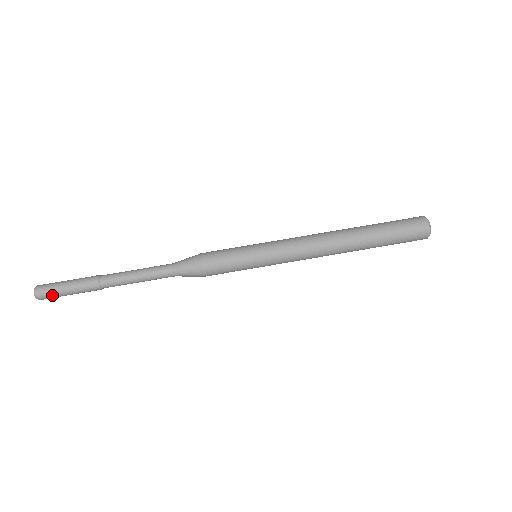
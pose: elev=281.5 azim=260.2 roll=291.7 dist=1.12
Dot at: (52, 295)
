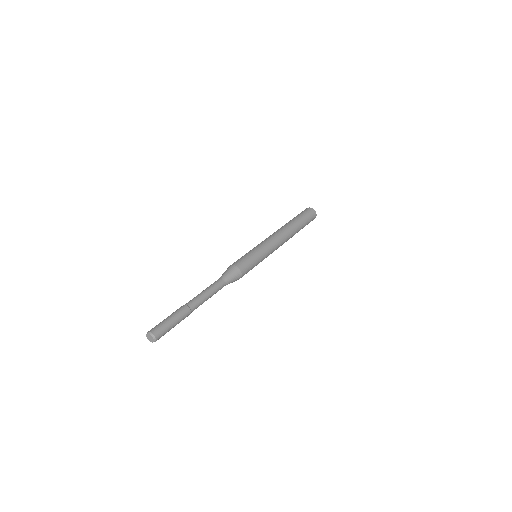
Dot at: (164, 331)
